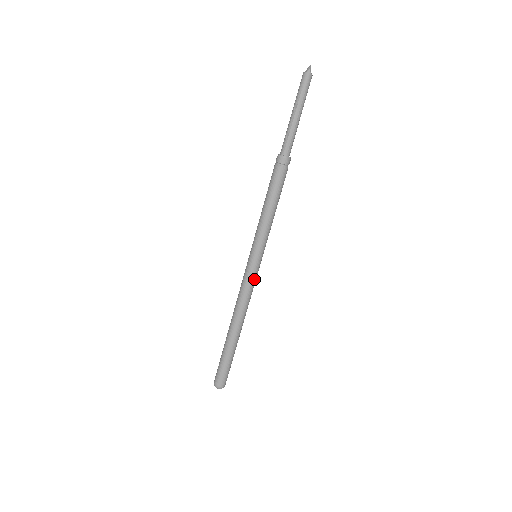
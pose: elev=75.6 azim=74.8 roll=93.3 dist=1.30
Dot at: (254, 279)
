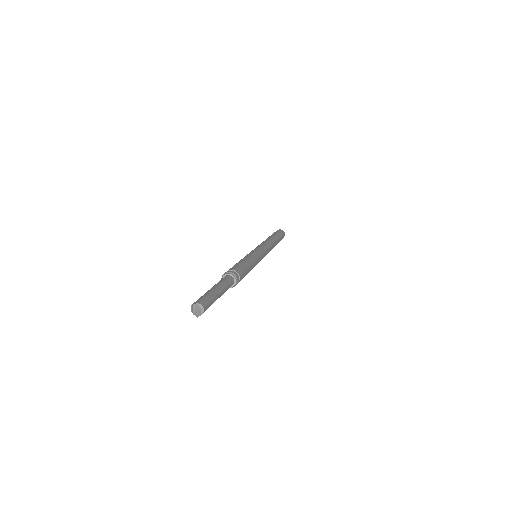
Dot at: occluded
